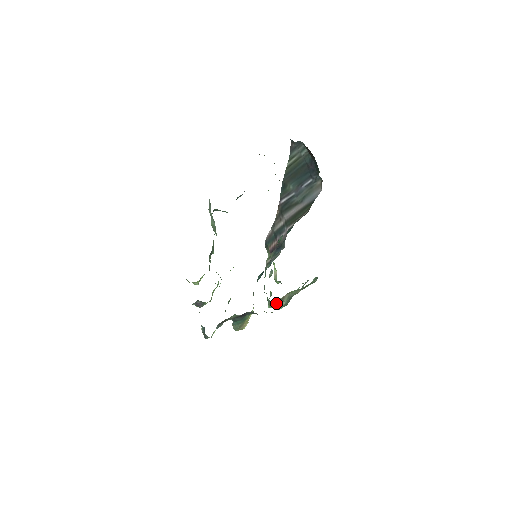
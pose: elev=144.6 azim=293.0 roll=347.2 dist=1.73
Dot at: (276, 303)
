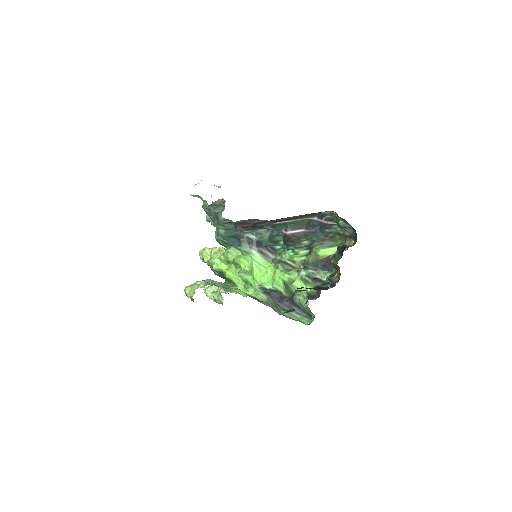
Dot at: occluded
